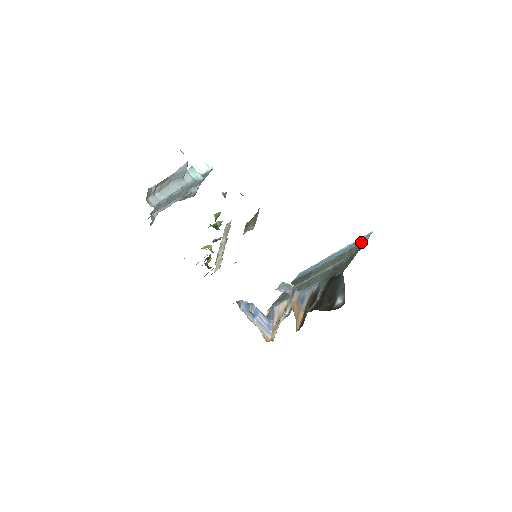
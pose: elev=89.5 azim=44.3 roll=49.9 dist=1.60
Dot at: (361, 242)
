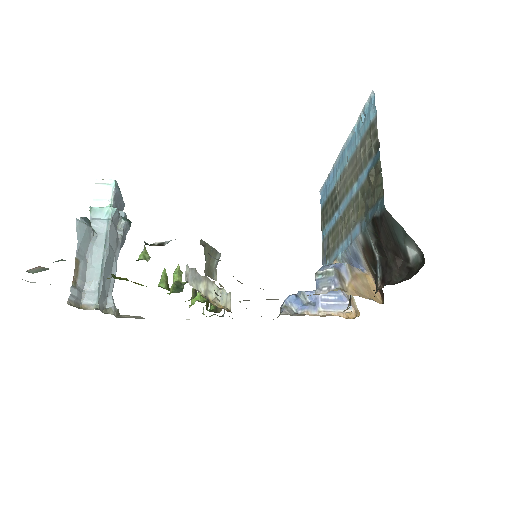
Dot at: (369, 123)
